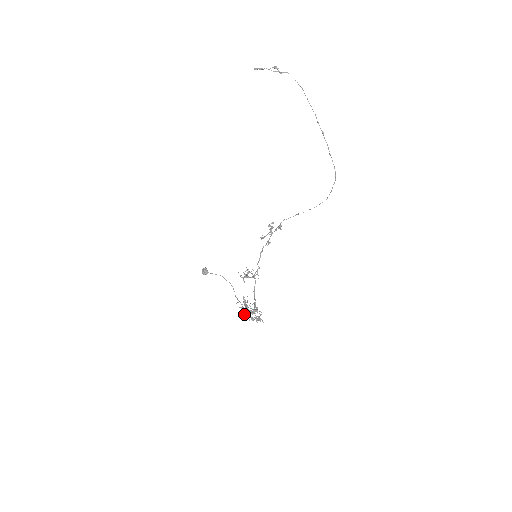
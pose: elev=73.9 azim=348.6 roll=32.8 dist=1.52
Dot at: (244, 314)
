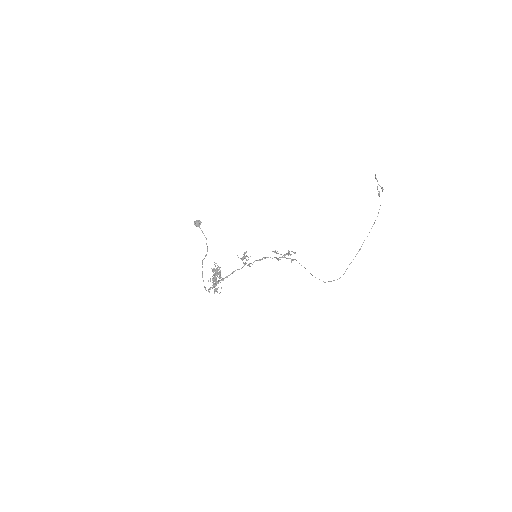
Dot at: occluded
